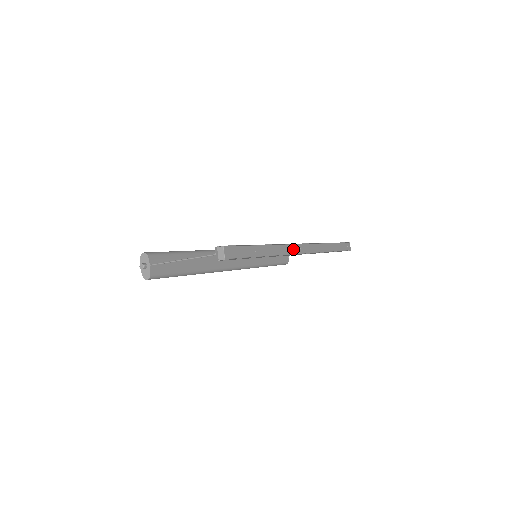
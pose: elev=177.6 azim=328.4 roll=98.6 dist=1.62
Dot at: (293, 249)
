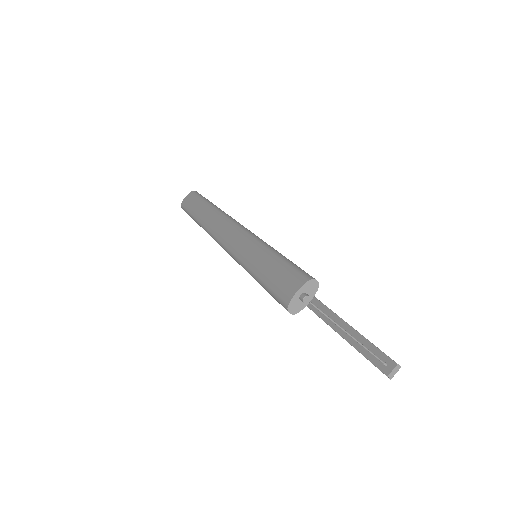
Dot at: occluded
